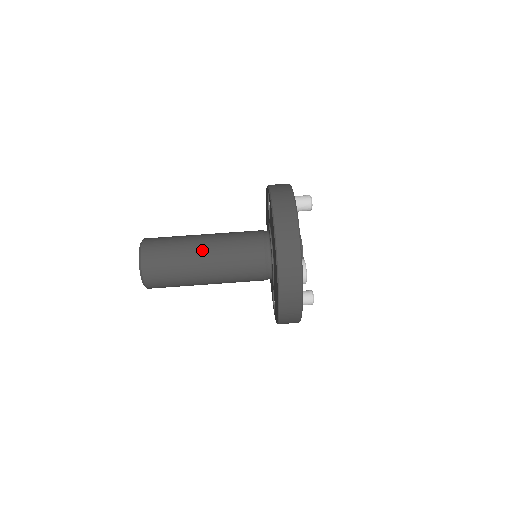
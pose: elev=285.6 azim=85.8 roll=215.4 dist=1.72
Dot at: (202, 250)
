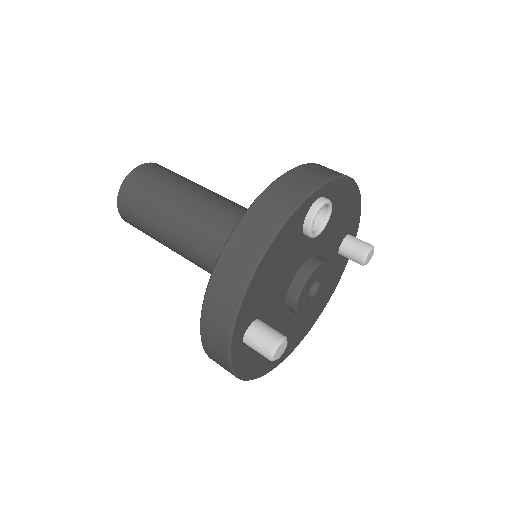
Dot at: occluded
